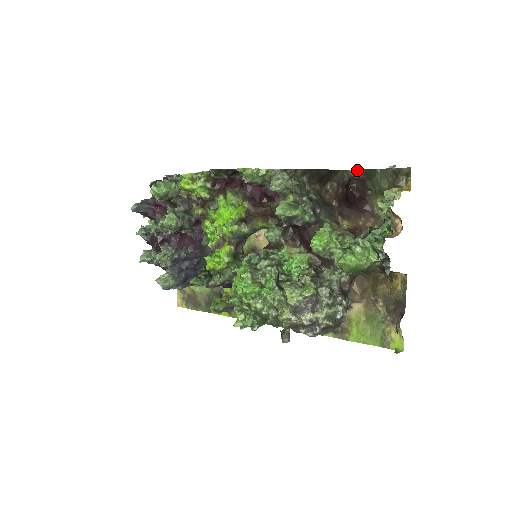
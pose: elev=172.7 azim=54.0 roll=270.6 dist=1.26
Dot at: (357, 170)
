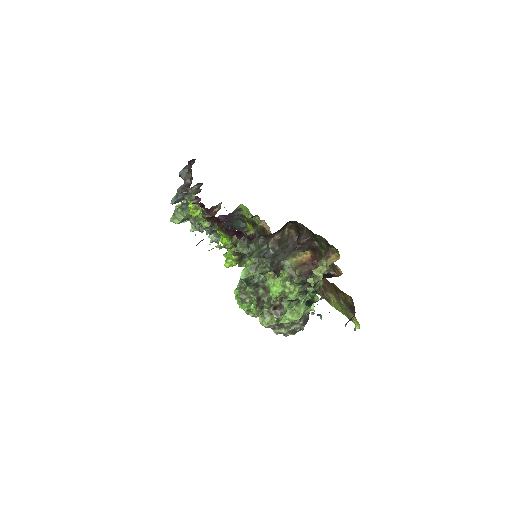
Dot at: (304, 226)
